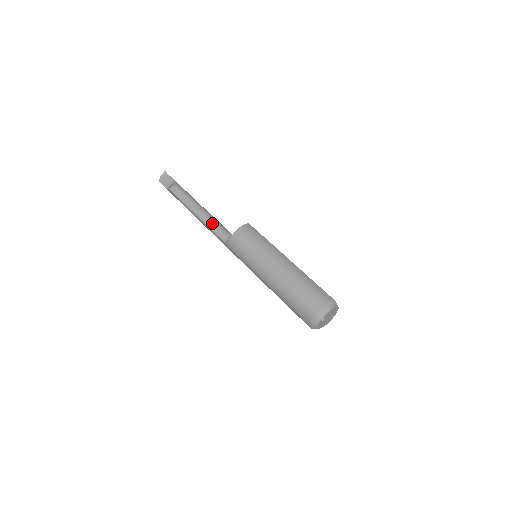
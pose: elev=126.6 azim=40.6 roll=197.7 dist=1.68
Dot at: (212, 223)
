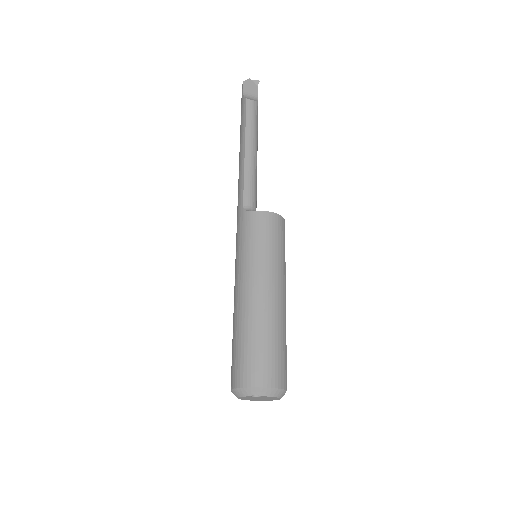
Dot at: (251, 176)
